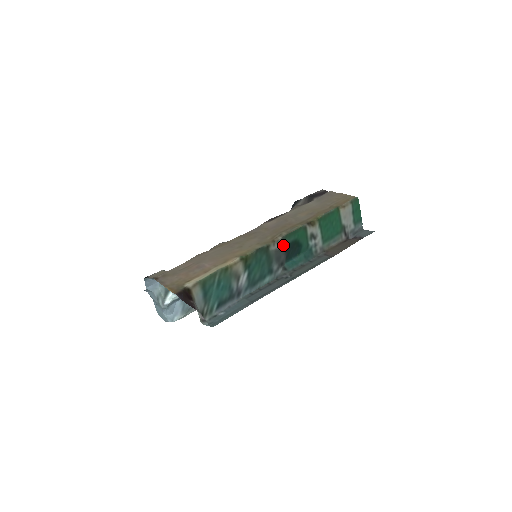
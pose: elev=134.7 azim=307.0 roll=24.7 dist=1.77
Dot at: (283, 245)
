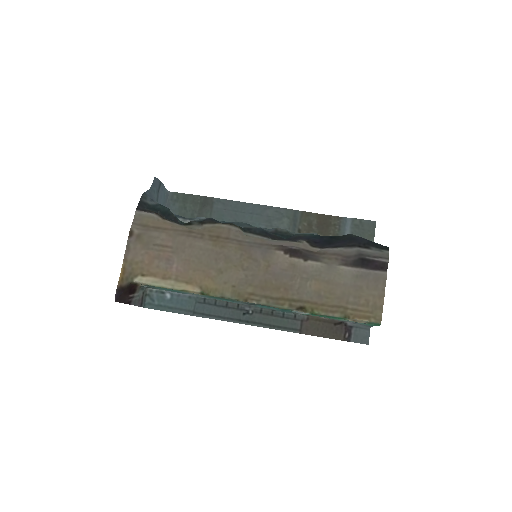
Dot at: occluded
